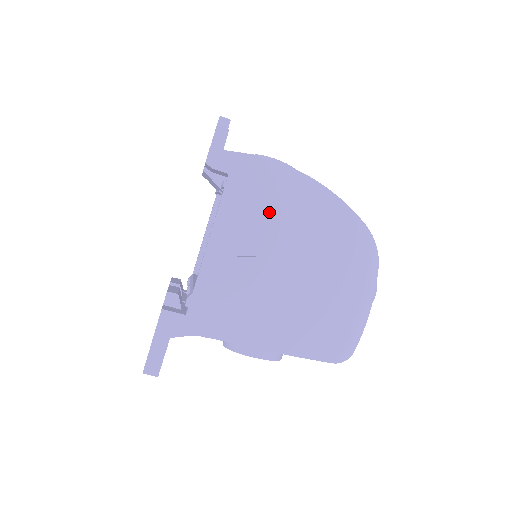
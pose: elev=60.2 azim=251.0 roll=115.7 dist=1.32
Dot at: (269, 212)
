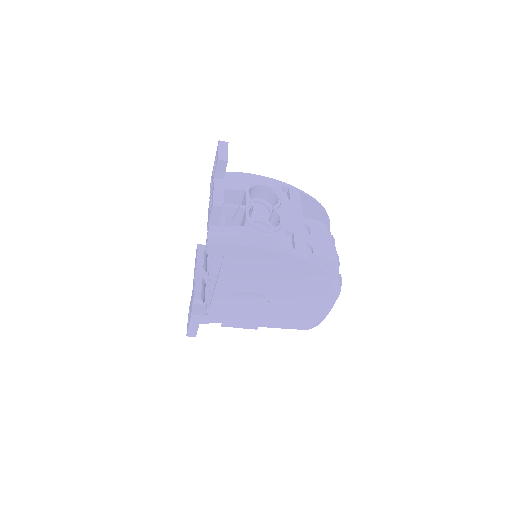
Dot at: (257, 272)
